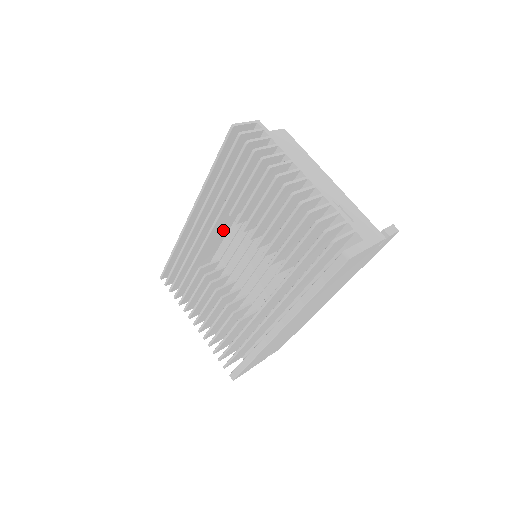
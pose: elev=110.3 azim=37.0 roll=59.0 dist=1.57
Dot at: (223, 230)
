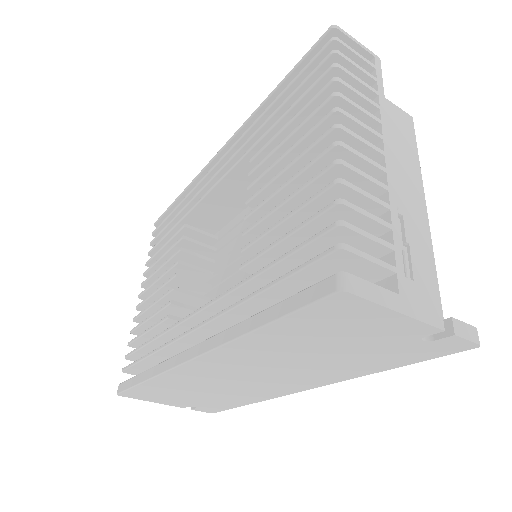
Dot at: (242, 195)
